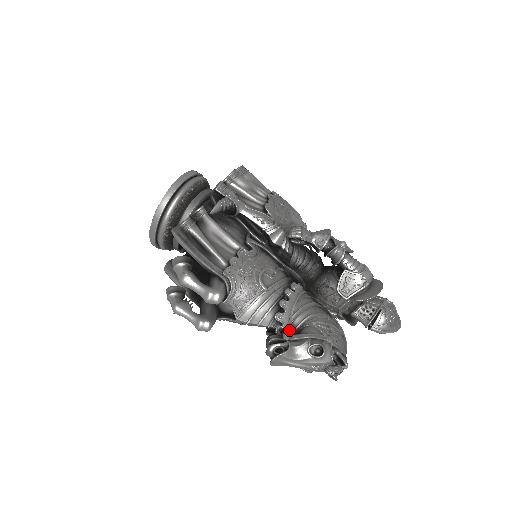
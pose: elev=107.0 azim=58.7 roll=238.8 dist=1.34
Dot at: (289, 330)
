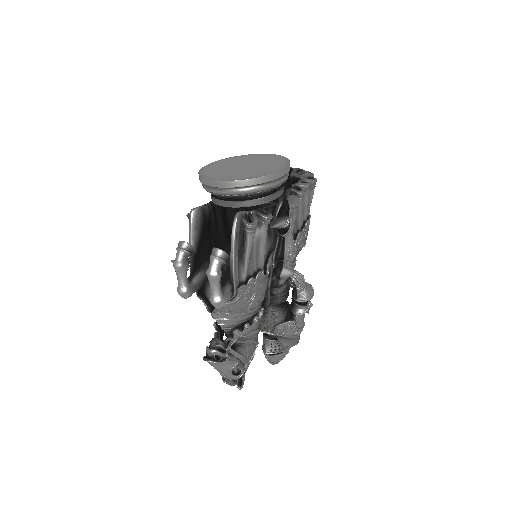
Dot at: occluded
